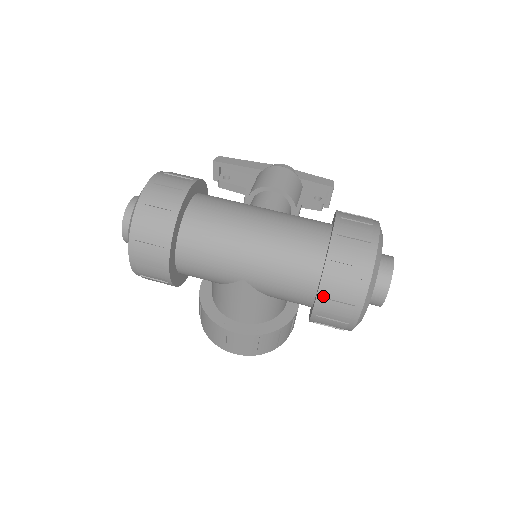
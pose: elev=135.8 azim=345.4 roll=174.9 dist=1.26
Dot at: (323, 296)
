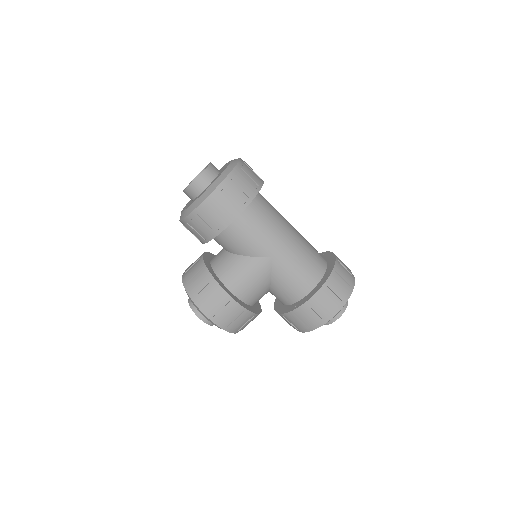
Dot at: (323, 291)
